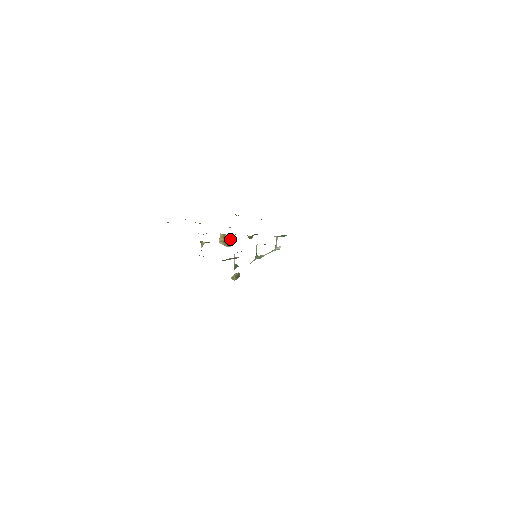
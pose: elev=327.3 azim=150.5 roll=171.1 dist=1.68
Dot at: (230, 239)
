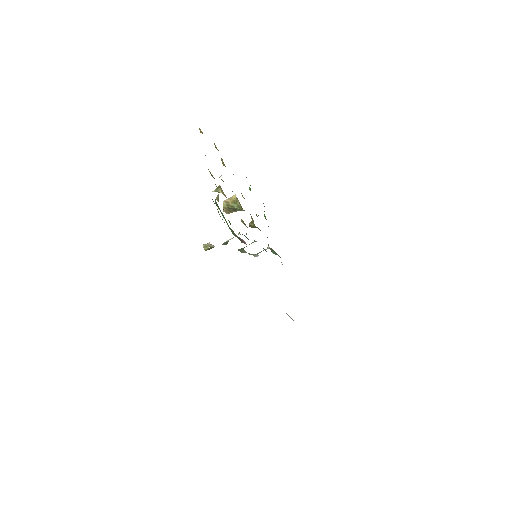
Dot at: (236, 209)
